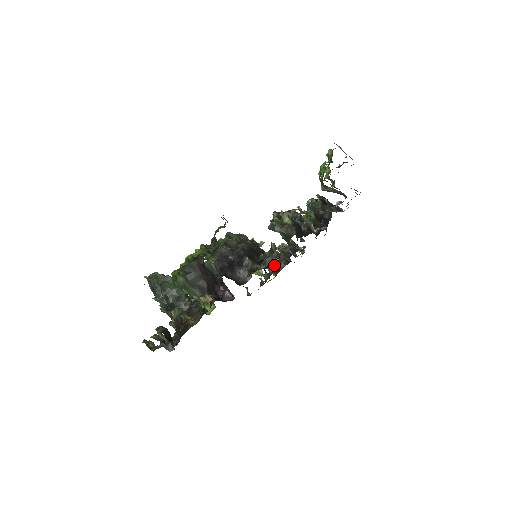
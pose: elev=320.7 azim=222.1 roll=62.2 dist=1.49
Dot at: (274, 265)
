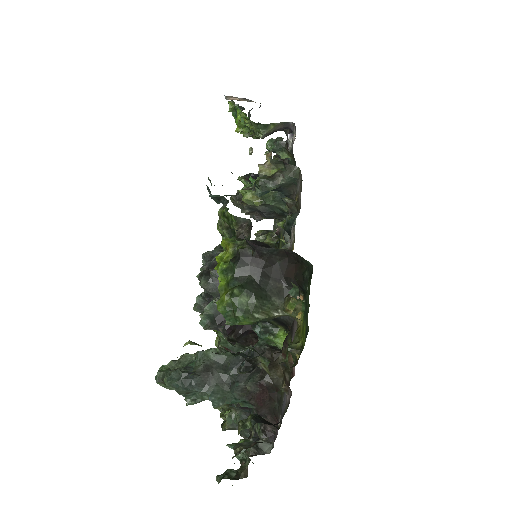
Dot at: occluded
